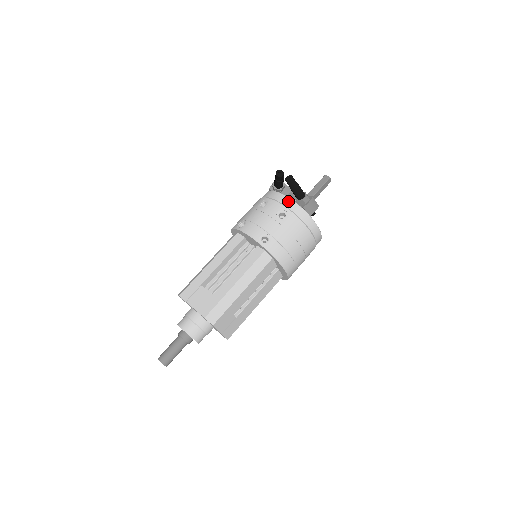
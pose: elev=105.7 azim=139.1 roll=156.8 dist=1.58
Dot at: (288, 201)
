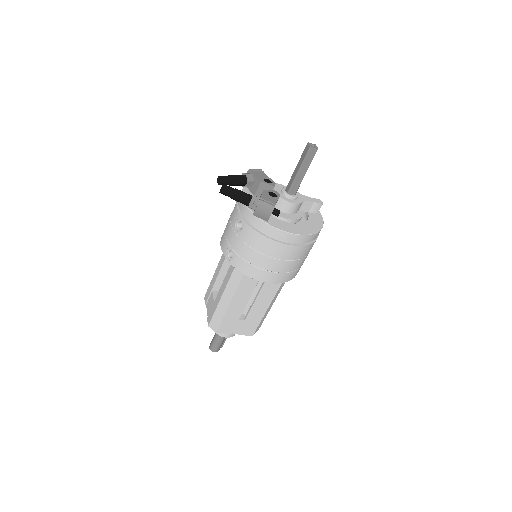
Dot at: (243, 207)
